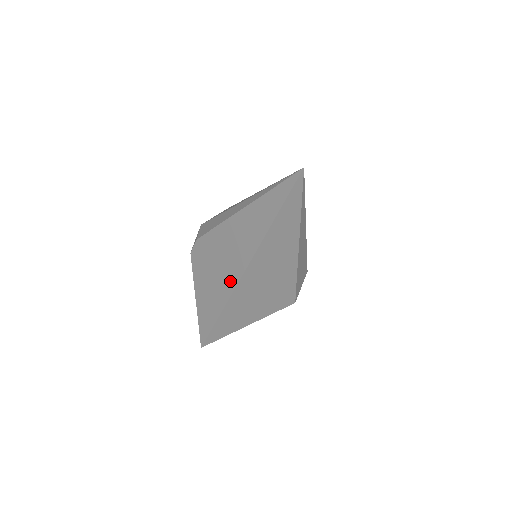
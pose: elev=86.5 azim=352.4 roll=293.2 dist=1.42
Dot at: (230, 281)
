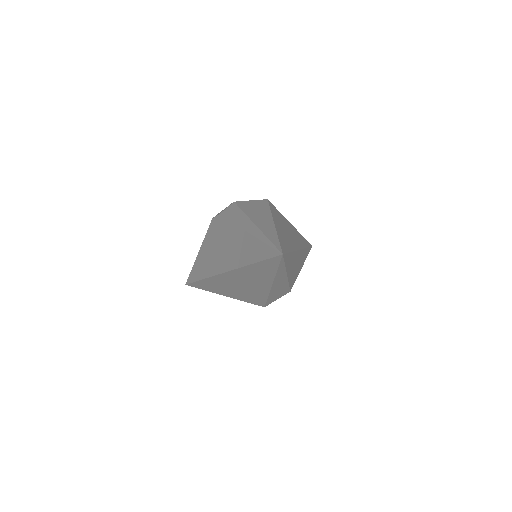
Dot at: (216, 267)
